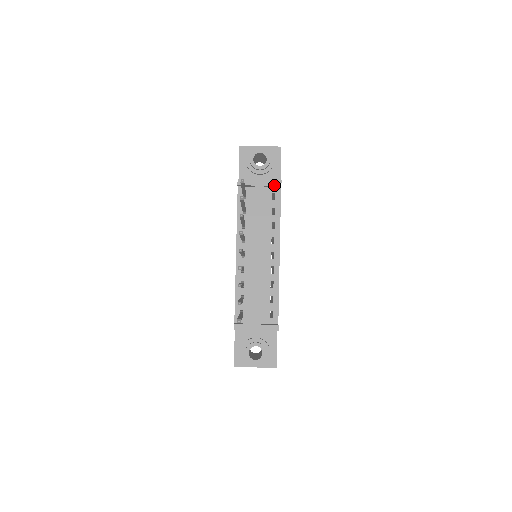
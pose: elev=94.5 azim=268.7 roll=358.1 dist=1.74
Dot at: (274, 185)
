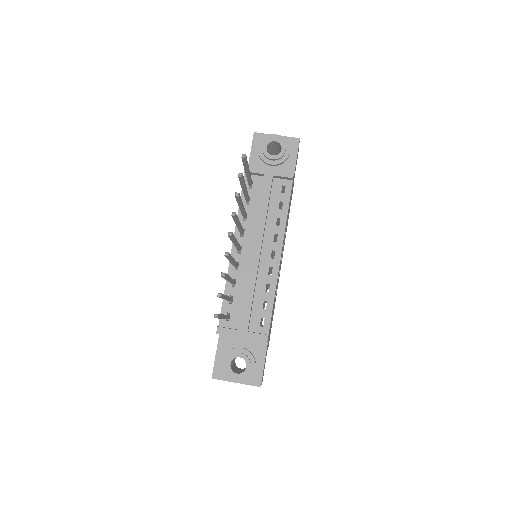
Dot at: (285, 176)
